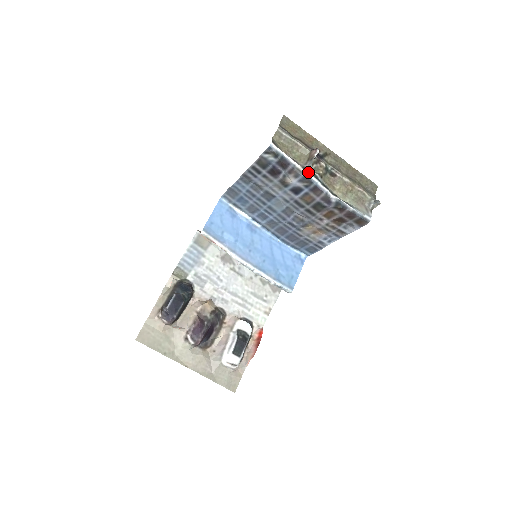
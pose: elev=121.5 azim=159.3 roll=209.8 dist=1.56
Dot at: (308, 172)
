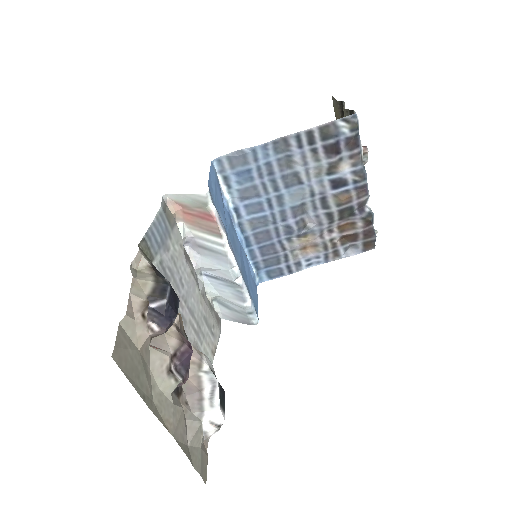
Dot at: (364, 166)
